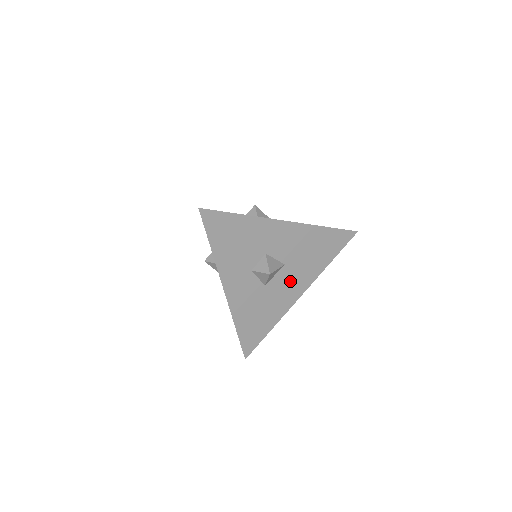
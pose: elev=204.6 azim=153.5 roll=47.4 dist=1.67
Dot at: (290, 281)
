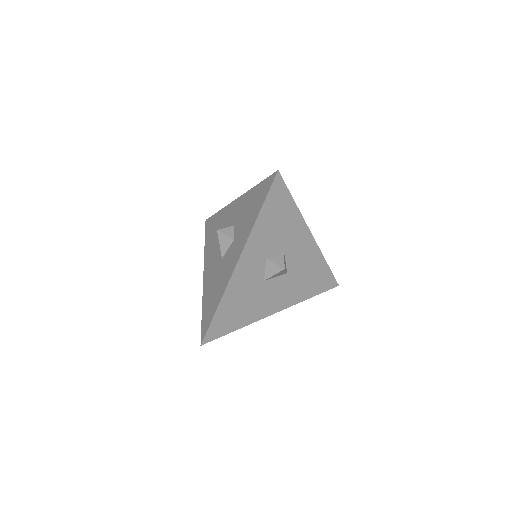
Dot at: (279, 292)
